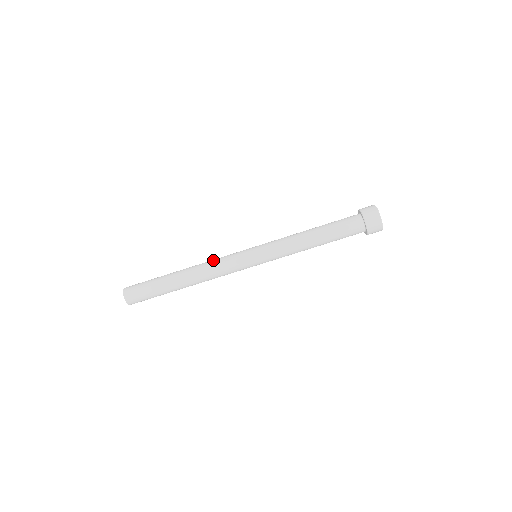
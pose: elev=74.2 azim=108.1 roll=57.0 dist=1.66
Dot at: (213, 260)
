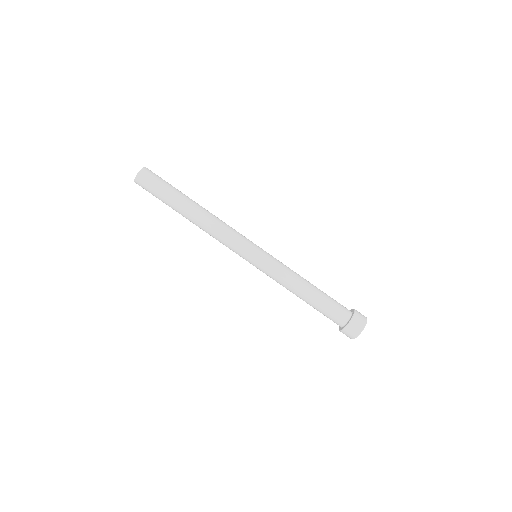
Dot at: occluded
